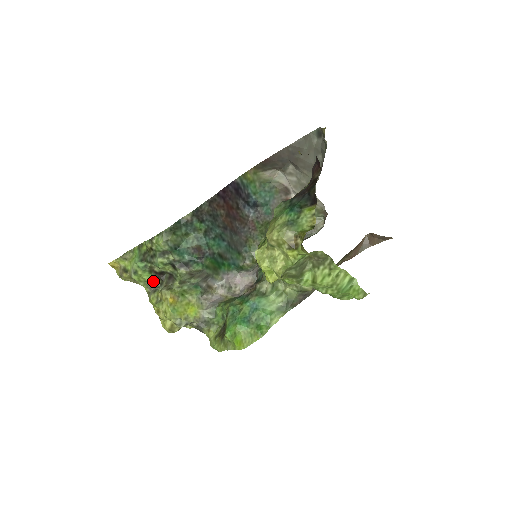
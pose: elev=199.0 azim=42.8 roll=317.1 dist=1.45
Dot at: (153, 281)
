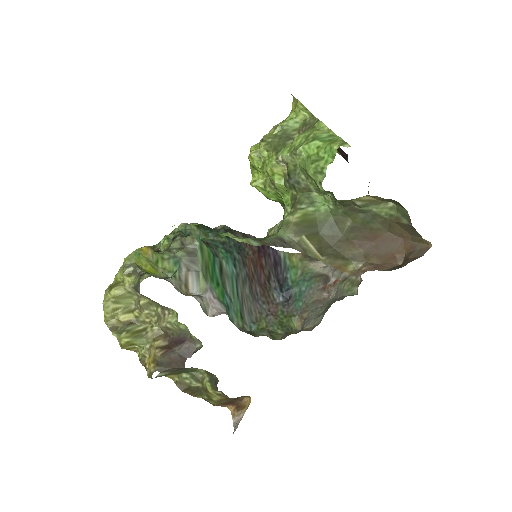
Dot at: occluded
